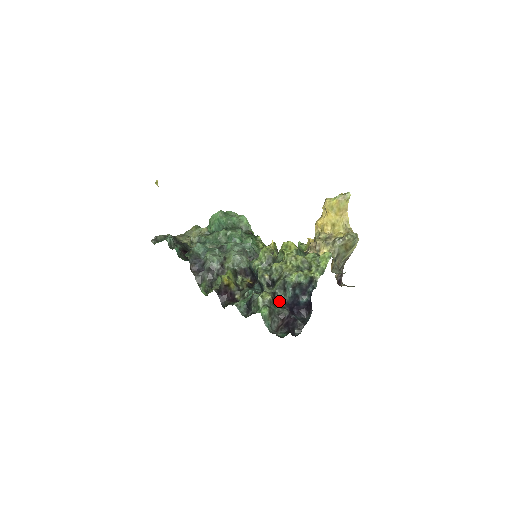
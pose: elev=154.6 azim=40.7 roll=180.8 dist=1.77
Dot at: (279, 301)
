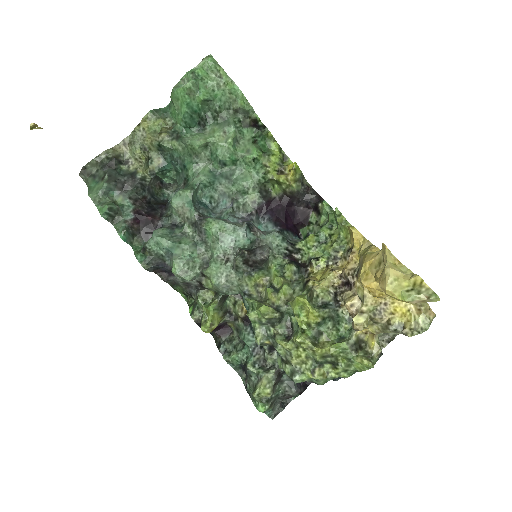
Dot at: occluded
